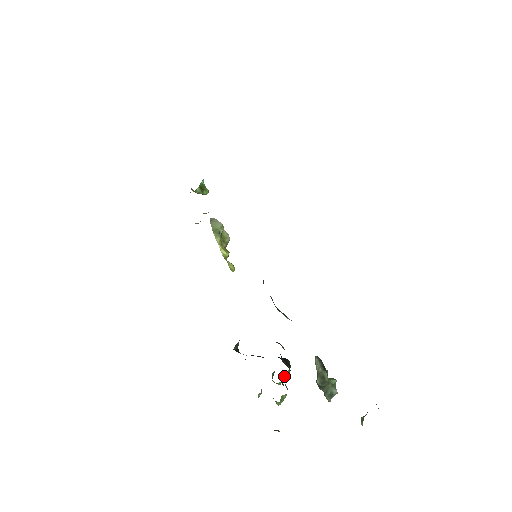
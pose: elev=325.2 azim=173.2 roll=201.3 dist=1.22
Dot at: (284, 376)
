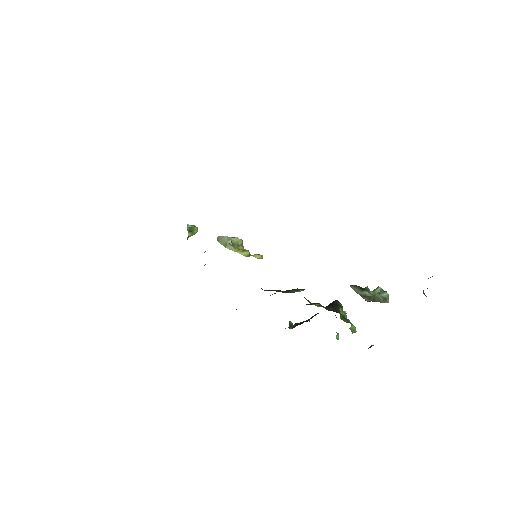
Dot at: (341, 315)
